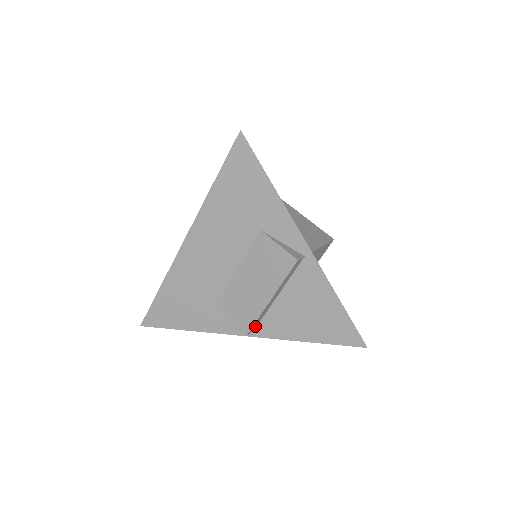
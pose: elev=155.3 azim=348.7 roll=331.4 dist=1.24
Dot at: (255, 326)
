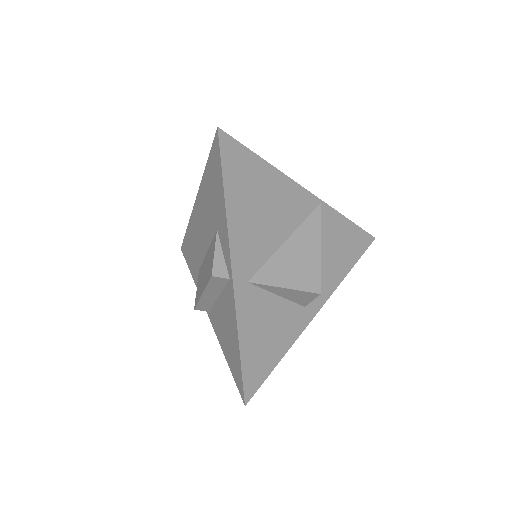
Dot at: (206, 308)
